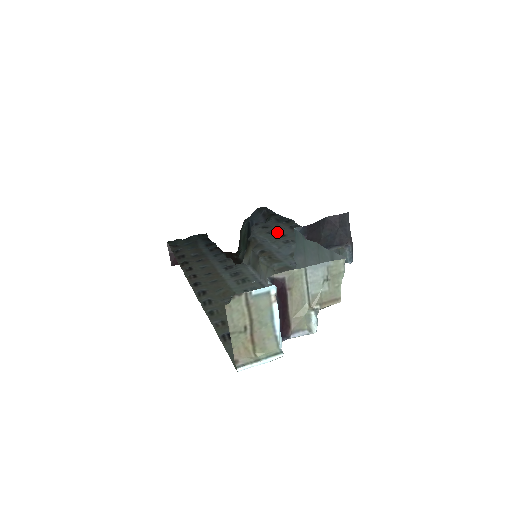
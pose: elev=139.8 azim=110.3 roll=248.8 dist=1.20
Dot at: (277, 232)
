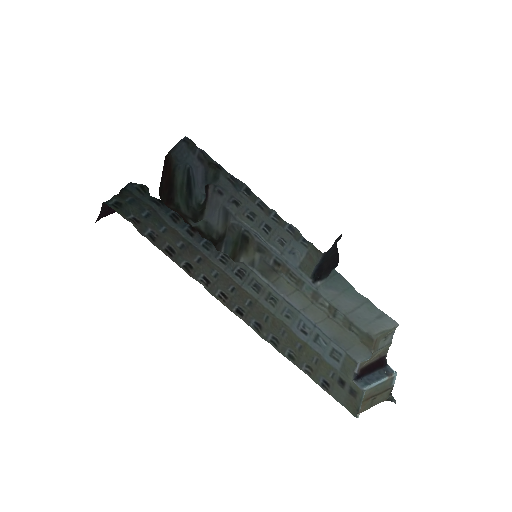
Dot at: (258, 219)
